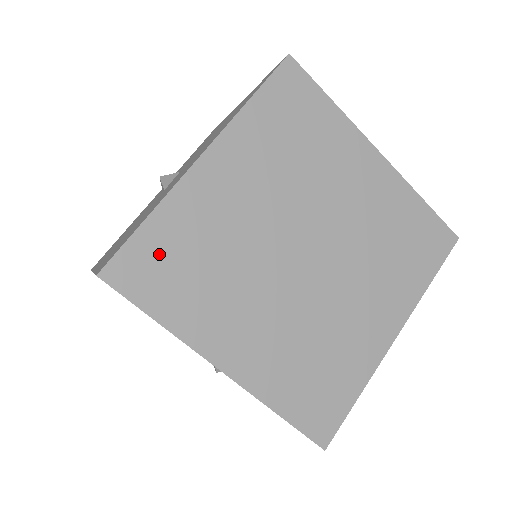
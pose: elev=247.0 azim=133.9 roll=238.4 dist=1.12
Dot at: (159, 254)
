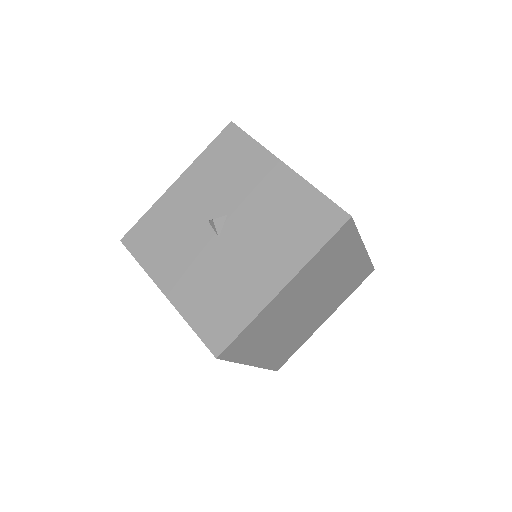
Dot at: (246, 338)
